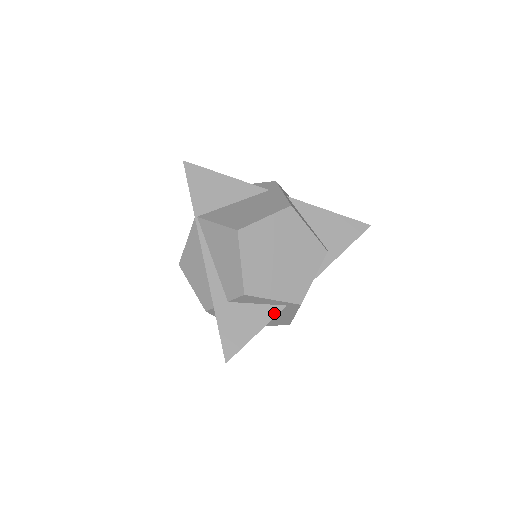
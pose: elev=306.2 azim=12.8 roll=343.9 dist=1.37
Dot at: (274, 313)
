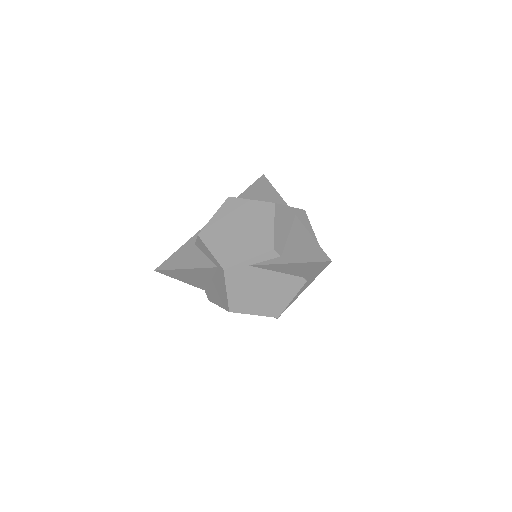
Dot at: (207, 266)
